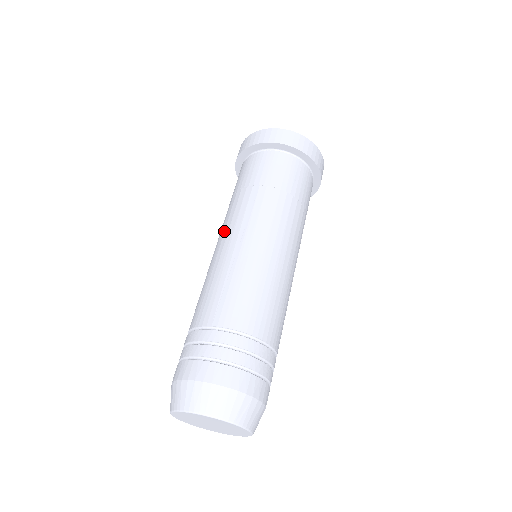
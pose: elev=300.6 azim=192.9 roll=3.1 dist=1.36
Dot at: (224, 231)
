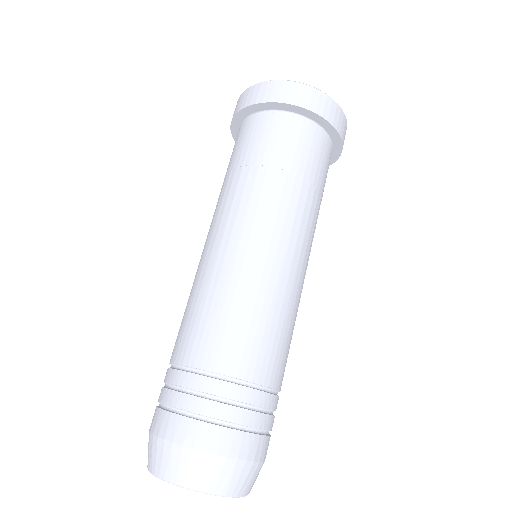
Dot at: (225, 226)
